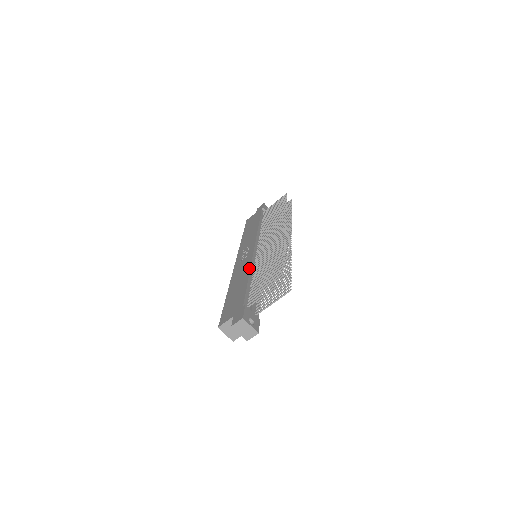
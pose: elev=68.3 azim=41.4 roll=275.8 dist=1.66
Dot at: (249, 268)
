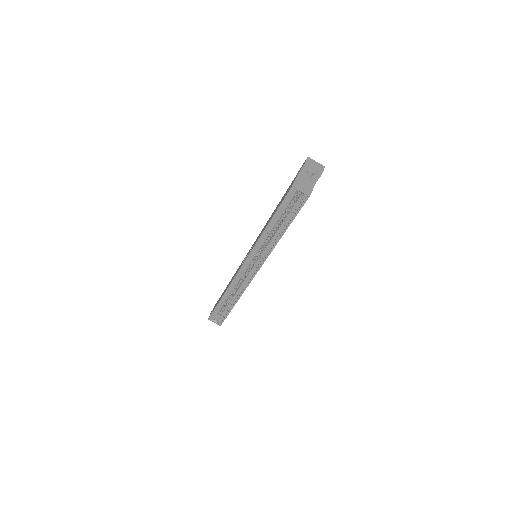
Dot at: (267, 221)
